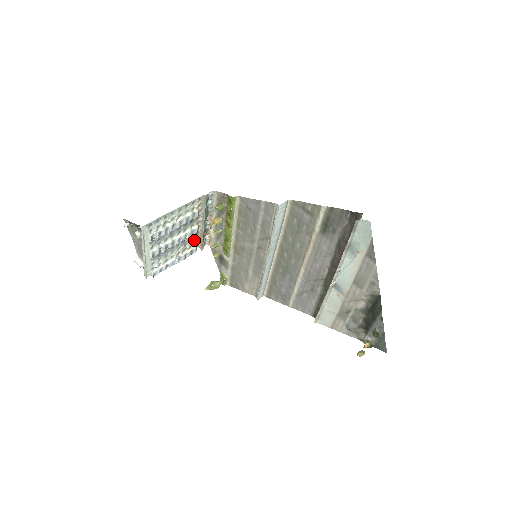
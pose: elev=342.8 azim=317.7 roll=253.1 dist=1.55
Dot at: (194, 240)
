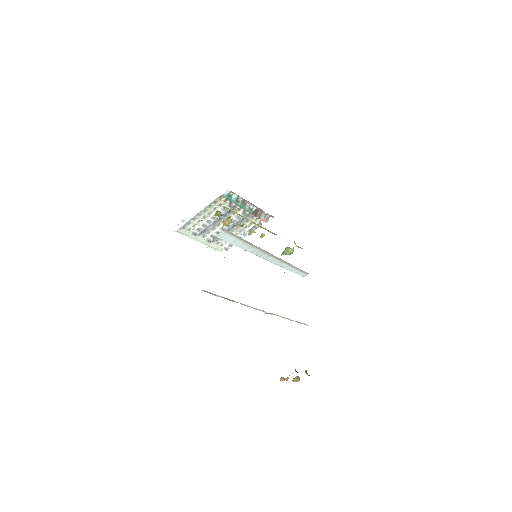
Dot at: (250, 219)
